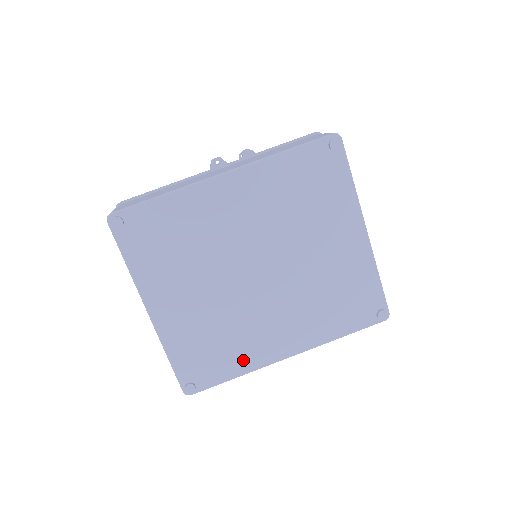
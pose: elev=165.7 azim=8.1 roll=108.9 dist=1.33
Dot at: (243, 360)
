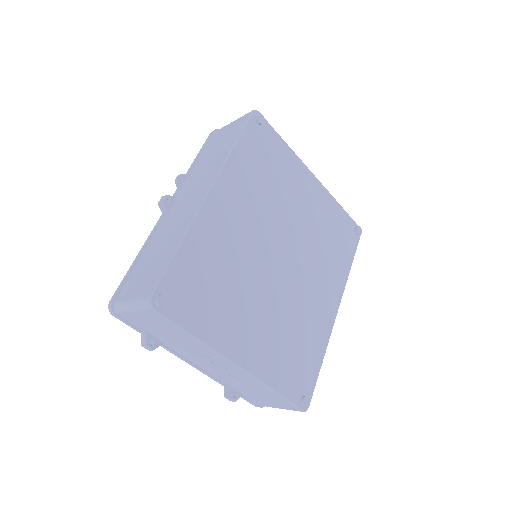
Dot at: (317, 342)
